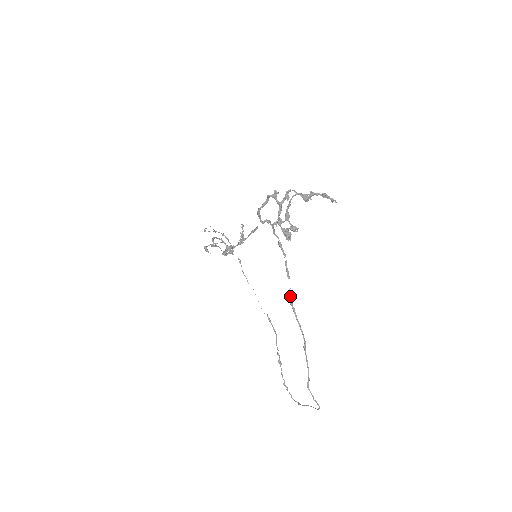
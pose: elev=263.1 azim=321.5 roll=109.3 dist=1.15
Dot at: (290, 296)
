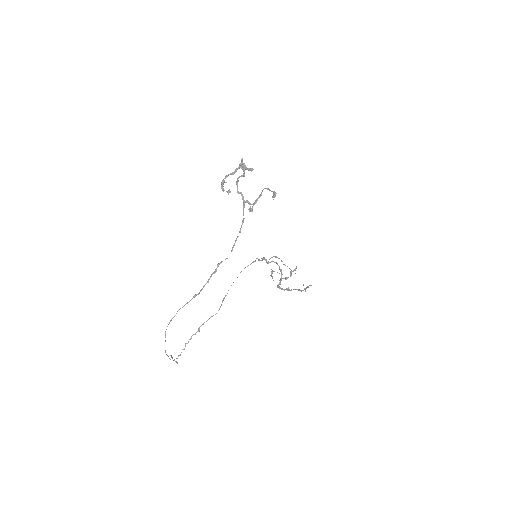
Dot at: (222, 261)
